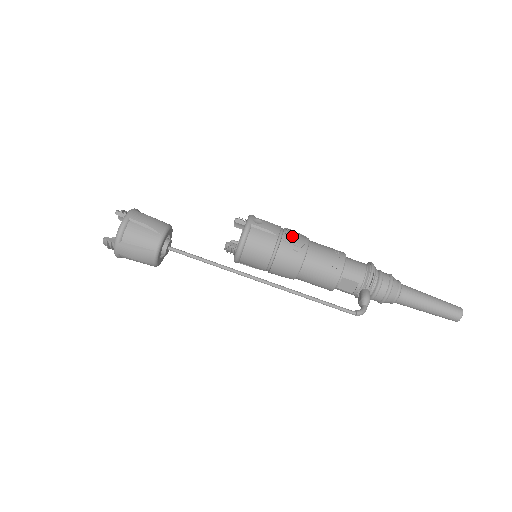
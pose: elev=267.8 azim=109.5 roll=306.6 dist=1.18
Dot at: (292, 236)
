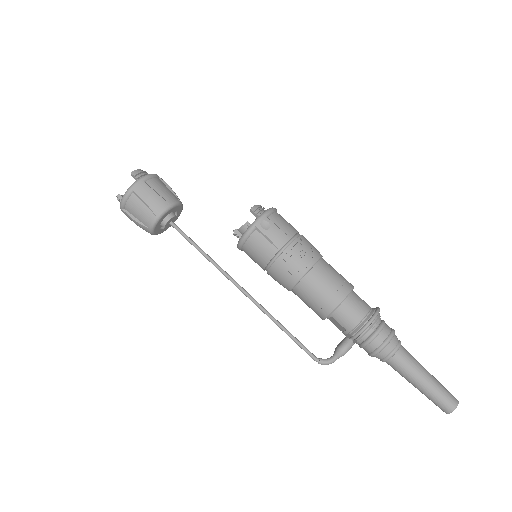
Dot at: (294, 255)
